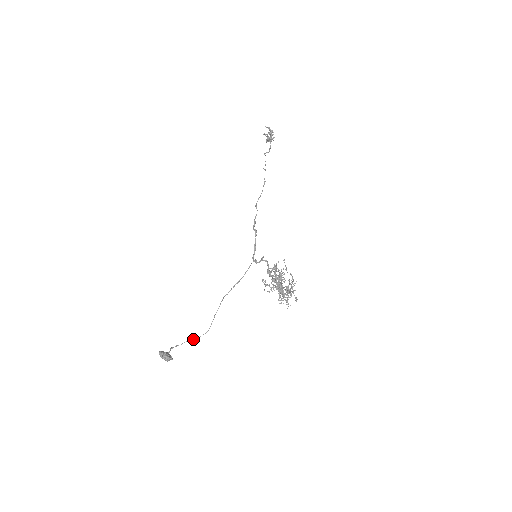
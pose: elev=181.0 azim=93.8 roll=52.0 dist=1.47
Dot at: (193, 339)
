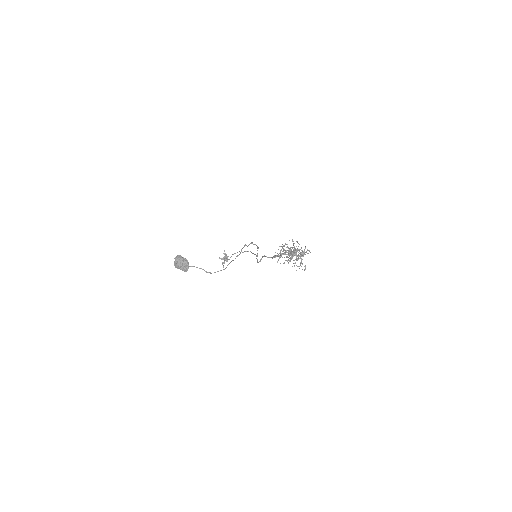
Dot at: occluded
